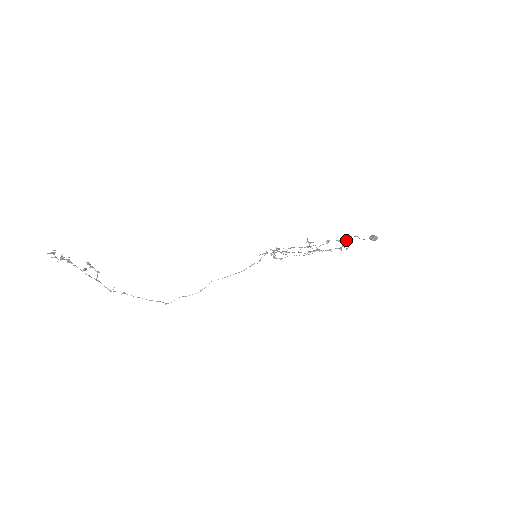
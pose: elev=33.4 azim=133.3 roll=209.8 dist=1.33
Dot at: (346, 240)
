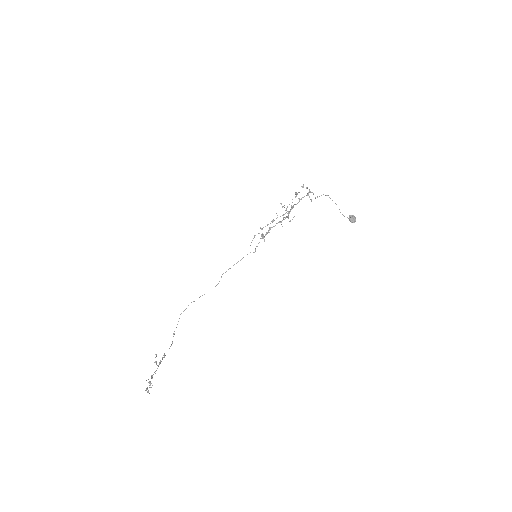
Dot at: occluded
